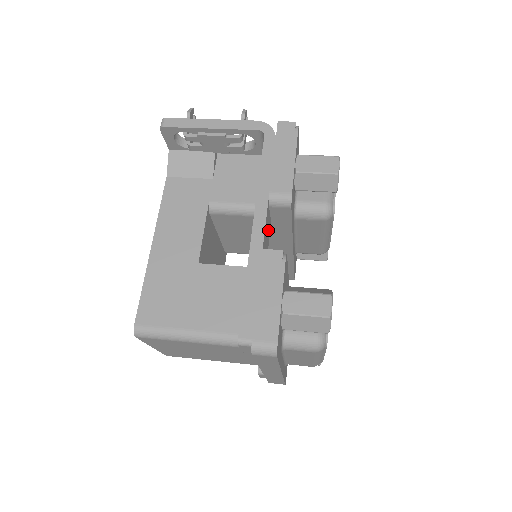
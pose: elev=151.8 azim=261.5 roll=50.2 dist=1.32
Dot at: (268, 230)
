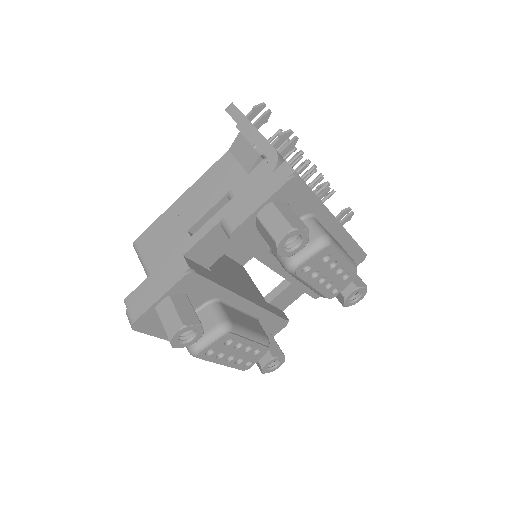
Dot at: (220, 245)
